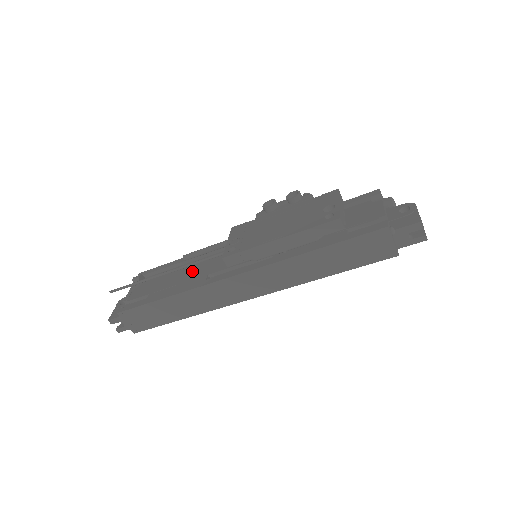
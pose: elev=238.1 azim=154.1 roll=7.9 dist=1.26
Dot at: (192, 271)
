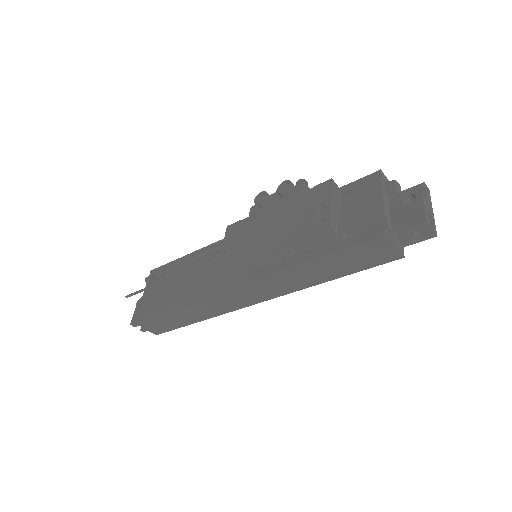
Dot at: (196, 275)
